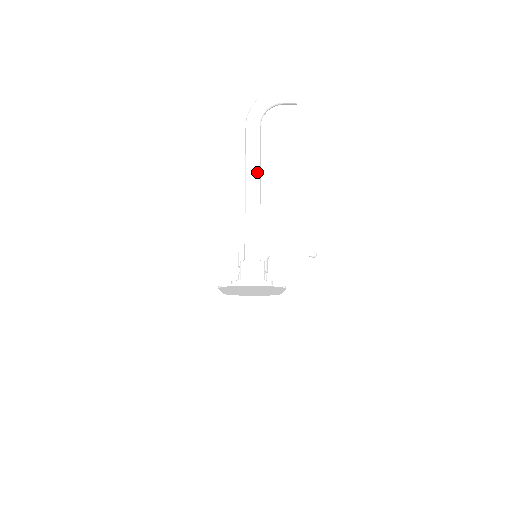
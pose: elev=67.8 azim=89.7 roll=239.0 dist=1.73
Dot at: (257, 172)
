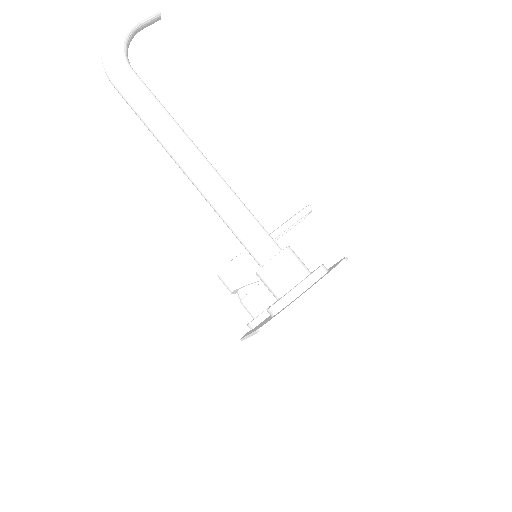
Dot at: (182, 134)
